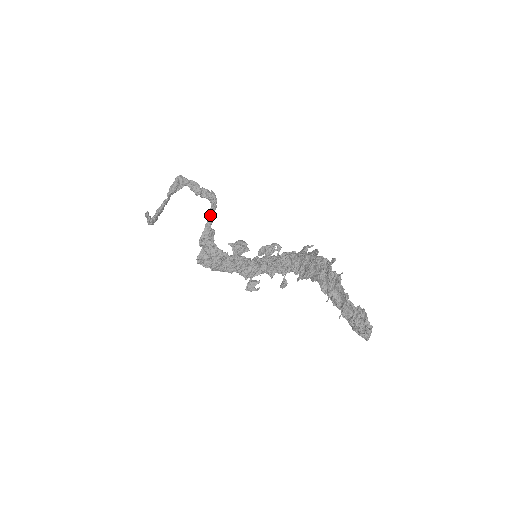
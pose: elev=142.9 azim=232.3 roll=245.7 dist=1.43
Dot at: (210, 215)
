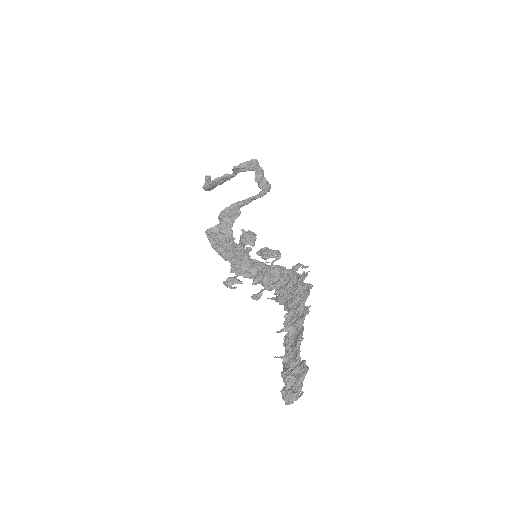
Dot at: (249, 198)
